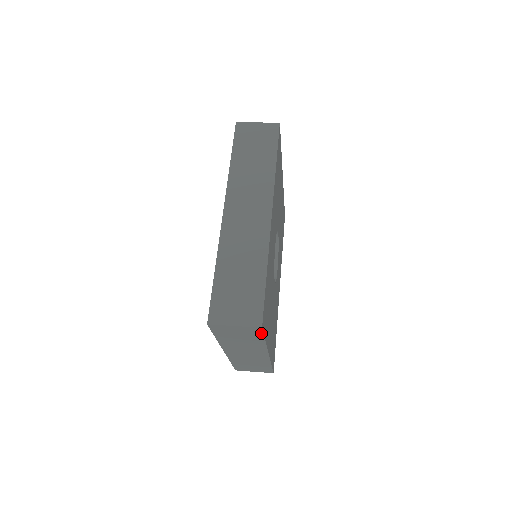
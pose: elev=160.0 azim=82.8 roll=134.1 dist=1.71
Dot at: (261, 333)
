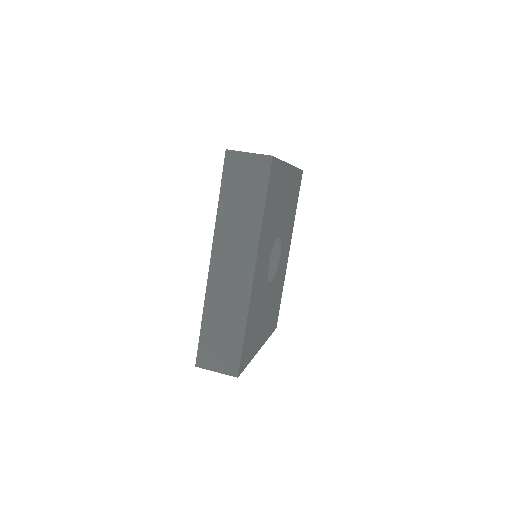
Dot at: occluded
